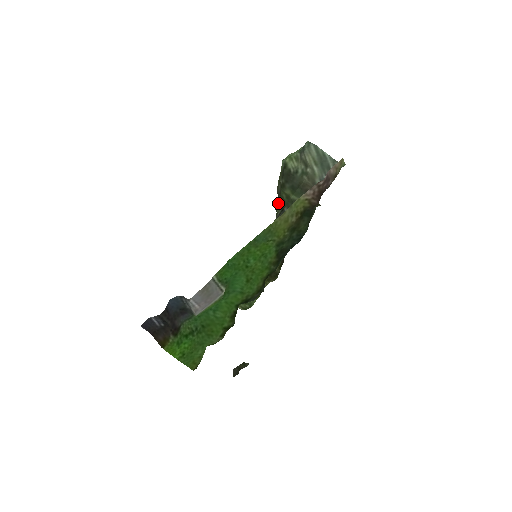
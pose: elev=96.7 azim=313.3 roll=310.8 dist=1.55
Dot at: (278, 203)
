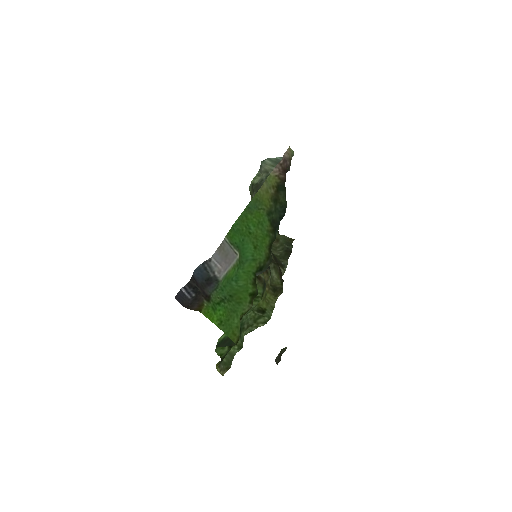
Dot at: occluded
